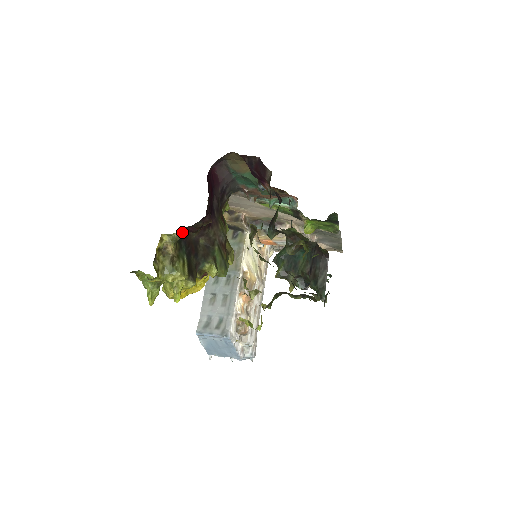
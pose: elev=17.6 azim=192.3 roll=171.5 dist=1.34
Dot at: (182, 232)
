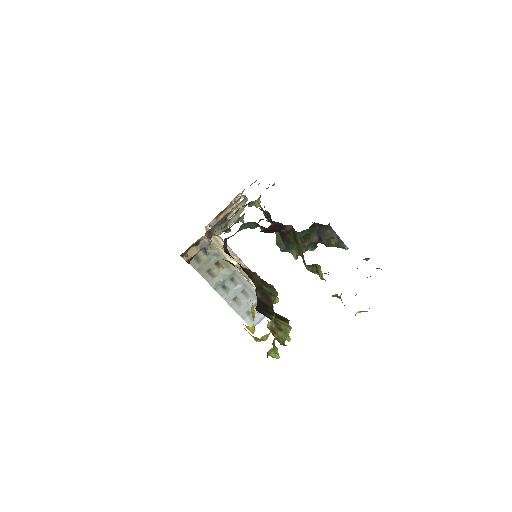
Dot at: occluded
